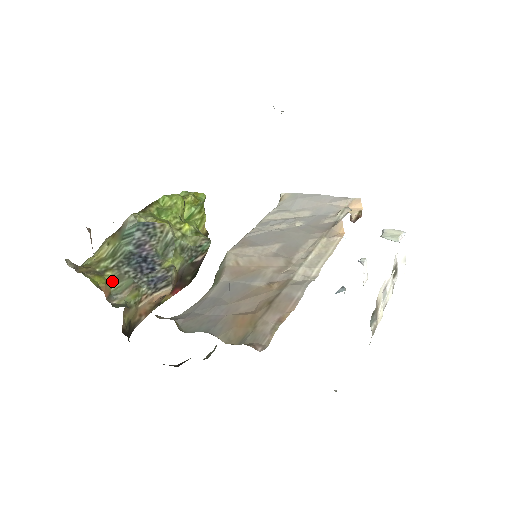
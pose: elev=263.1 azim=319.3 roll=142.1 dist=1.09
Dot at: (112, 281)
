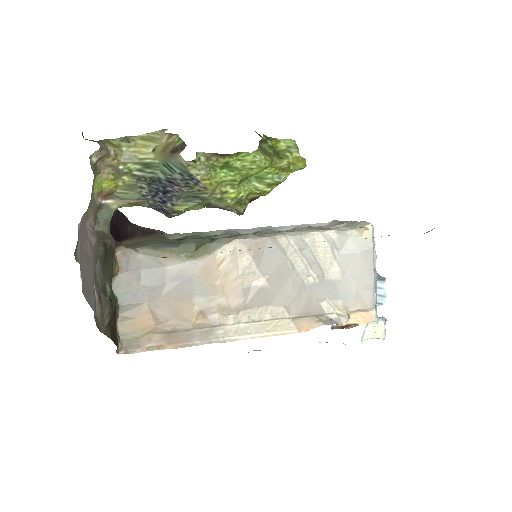
Dot at: (123, 185)
